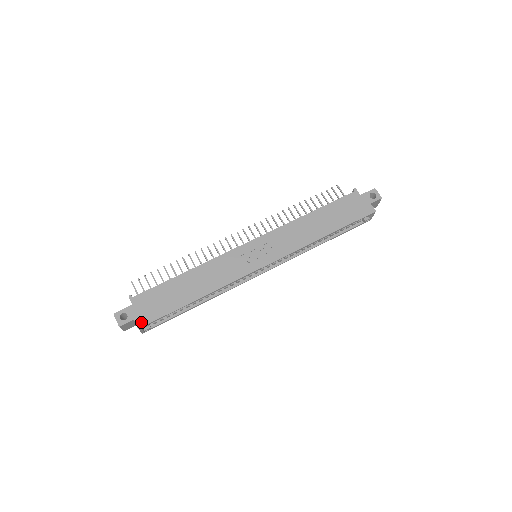
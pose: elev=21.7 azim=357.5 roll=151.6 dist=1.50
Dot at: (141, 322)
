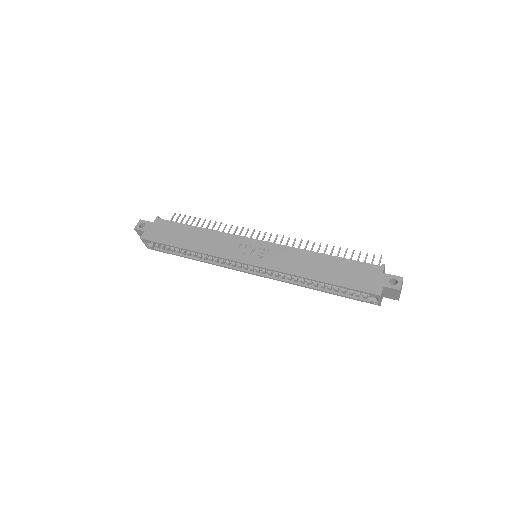
Dot at: (146, 236)
